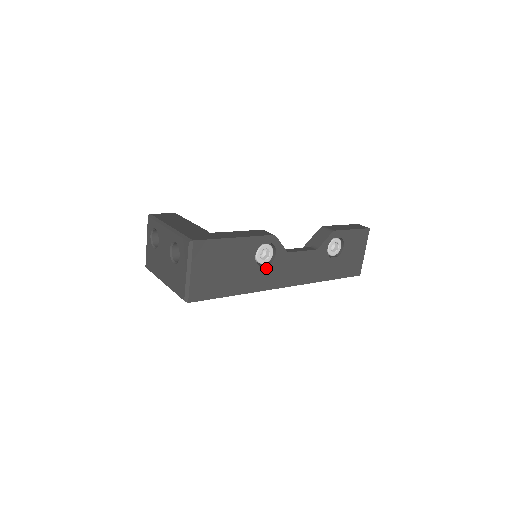
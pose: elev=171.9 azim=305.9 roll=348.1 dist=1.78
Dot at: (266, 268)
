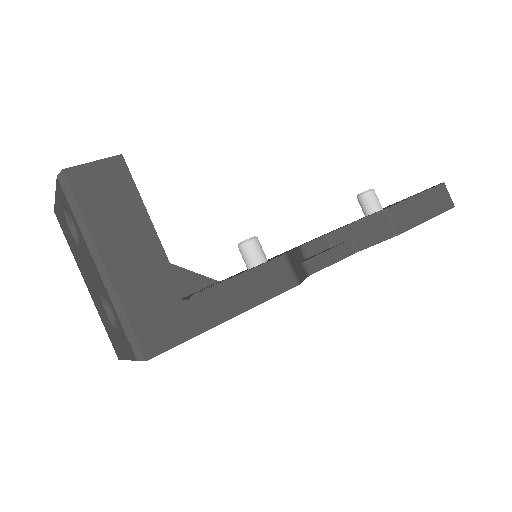
Dot at: occluded
